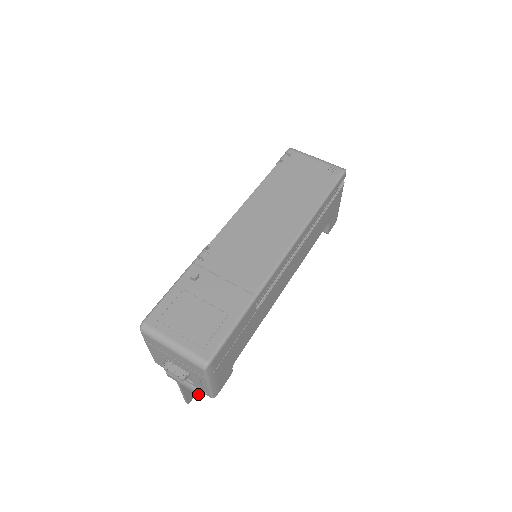
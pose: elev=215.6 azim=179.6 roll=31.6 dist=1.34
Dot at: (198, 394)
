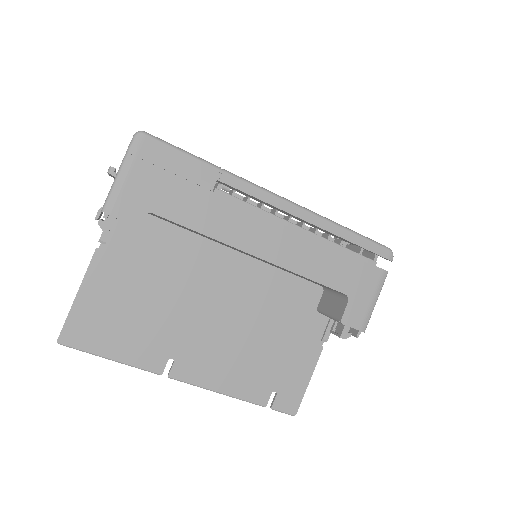
Dot at: (97, 214)
